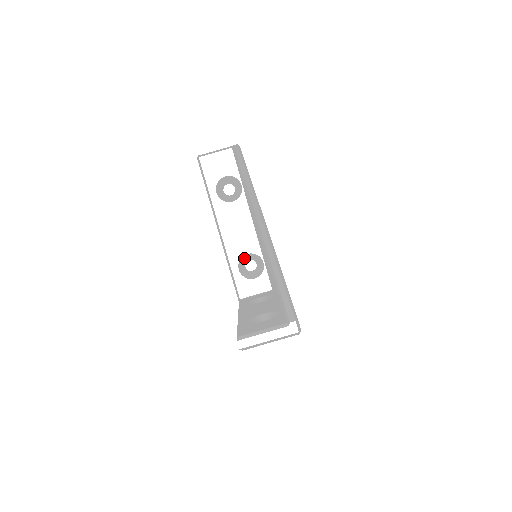
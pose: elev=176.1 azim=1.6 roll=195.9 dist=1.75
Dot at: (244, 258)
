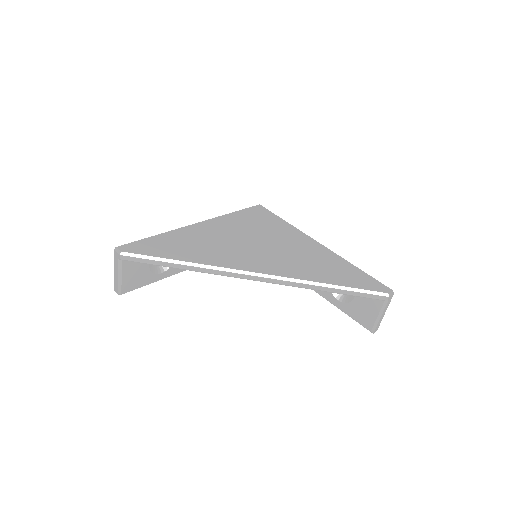
Dot at: occluded
